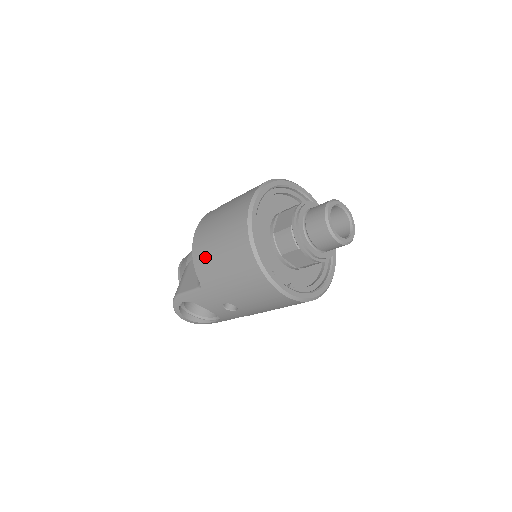
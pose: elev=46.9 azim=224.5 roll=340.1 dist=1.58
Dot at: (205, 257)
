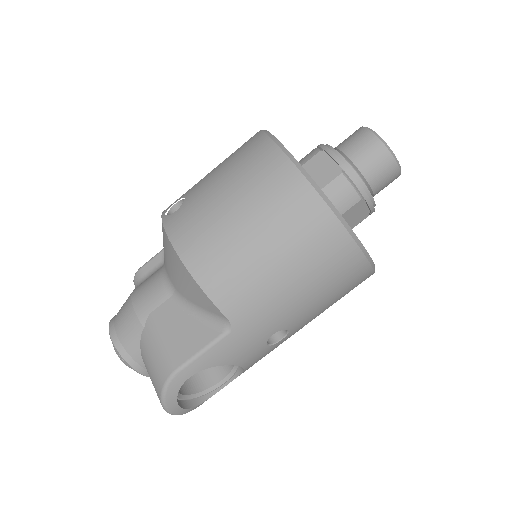
Dot at: (233, 272)
